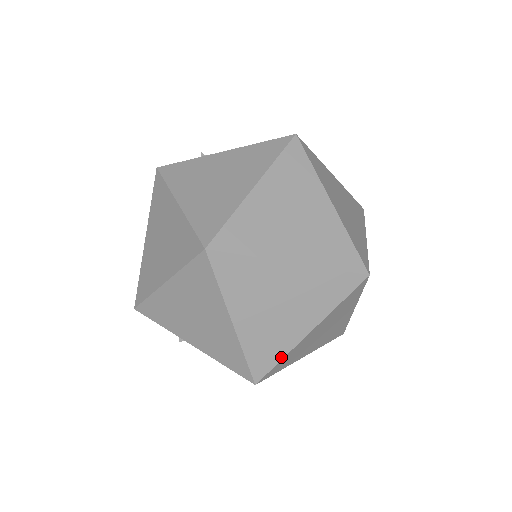
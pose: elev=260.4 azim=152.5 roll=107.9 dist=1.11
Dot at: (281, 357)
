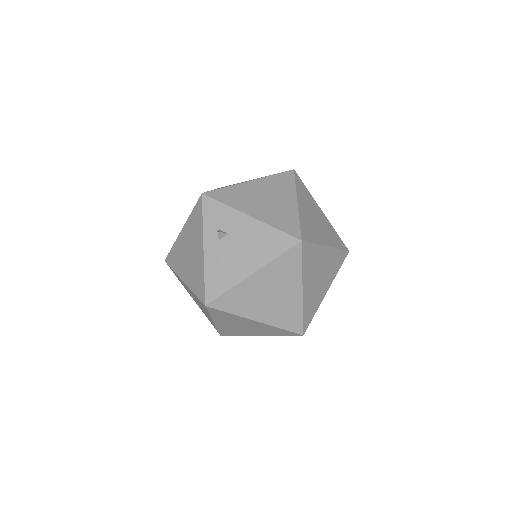
Dot at: (315, 242)
